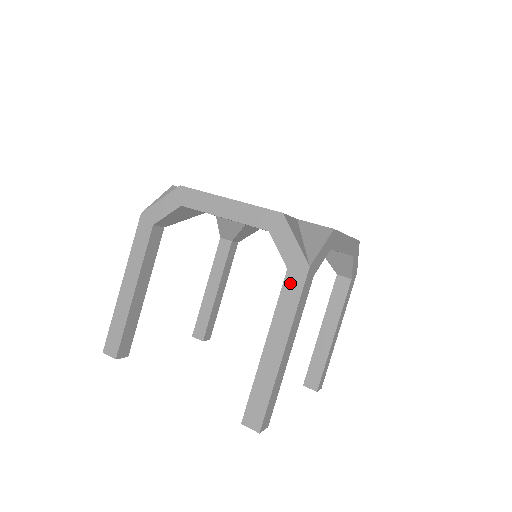
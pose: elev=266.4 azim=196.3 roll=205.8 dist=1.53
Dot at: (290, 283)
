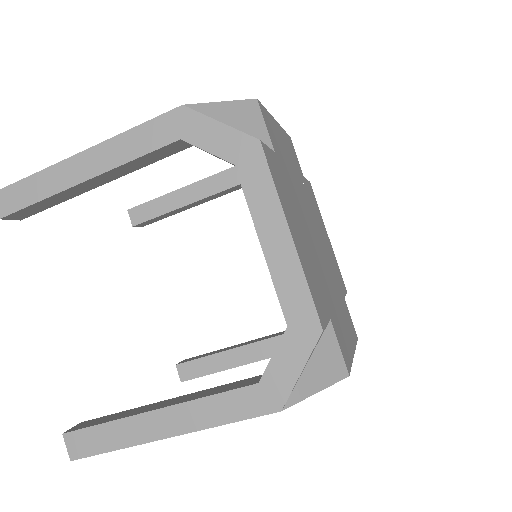
Dot at: (245, 398)
